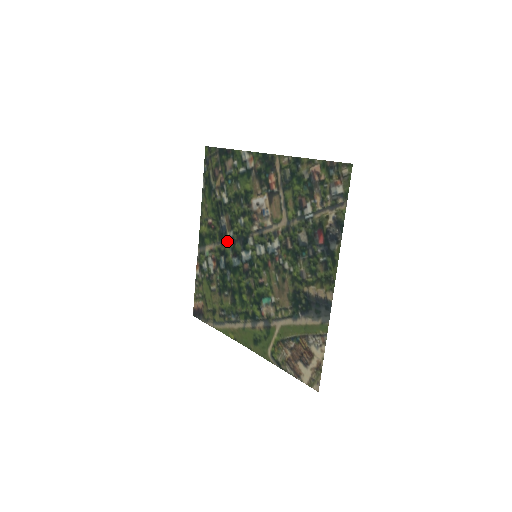
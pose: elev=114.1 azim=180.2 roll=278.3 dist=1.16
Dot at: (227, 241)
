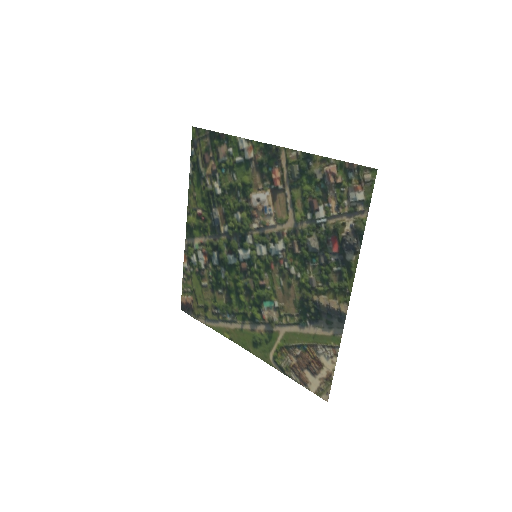
Dot at: (221, 236)
